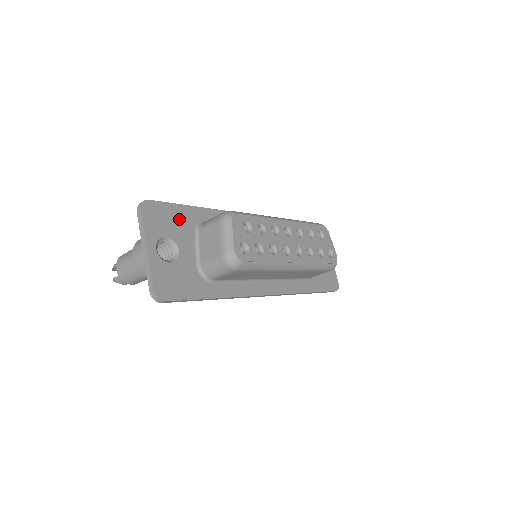
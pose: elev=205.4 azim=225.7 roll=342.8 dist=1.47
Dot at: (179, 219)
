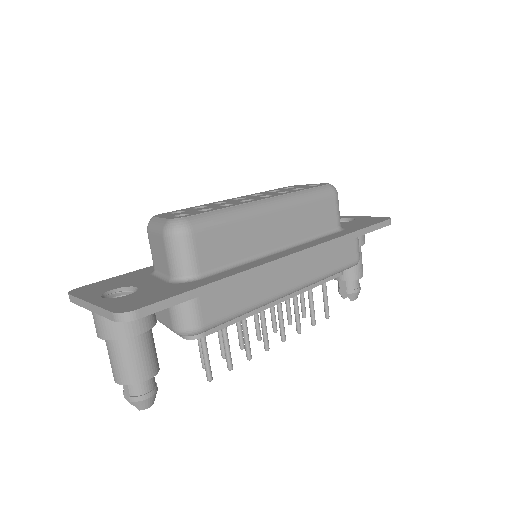
Dot at: (126, 279)
